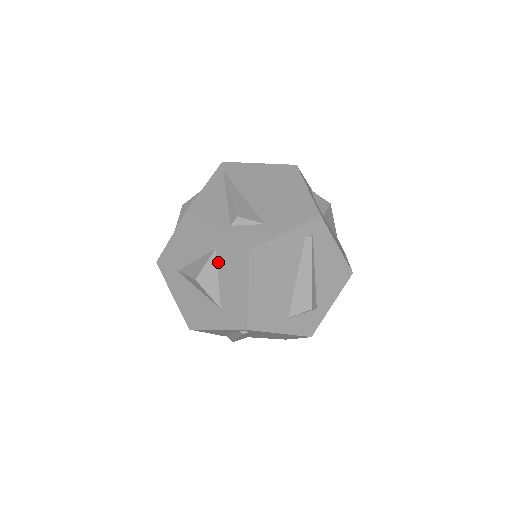
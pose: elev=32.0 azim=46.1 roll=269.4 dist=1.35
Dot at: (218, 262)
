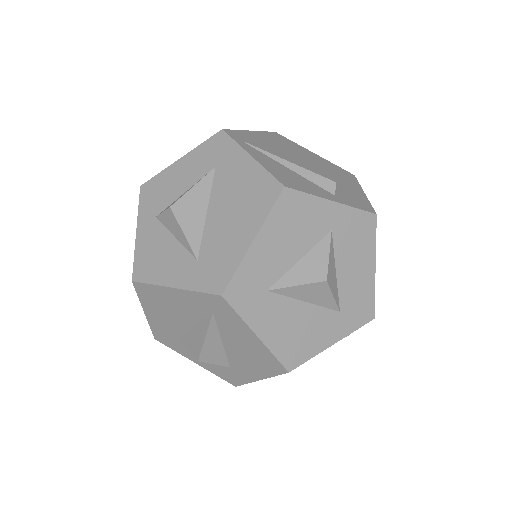
Dot at: (335, 248)
